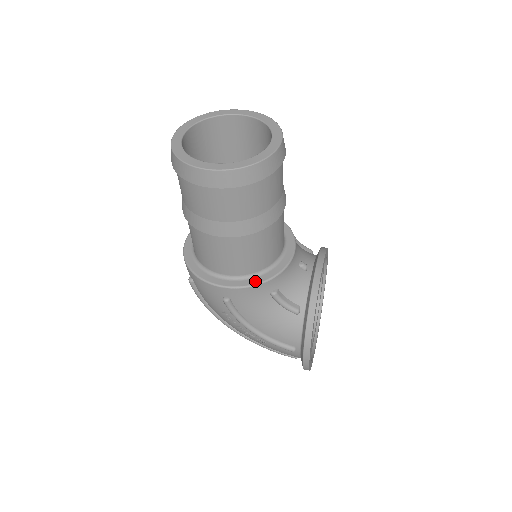
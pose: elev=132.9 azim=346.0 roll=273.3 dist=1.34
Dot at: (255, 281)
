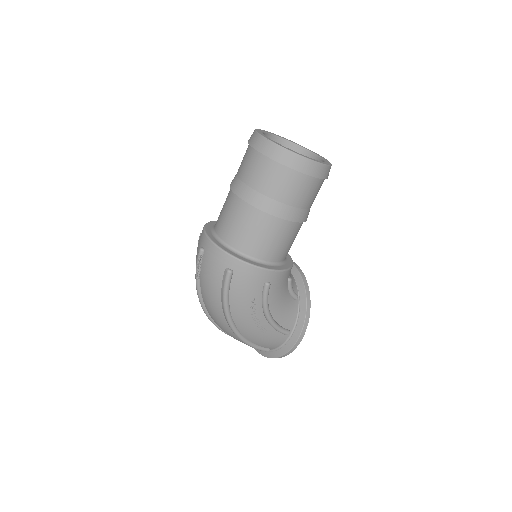
Dot at: (287, 267)
